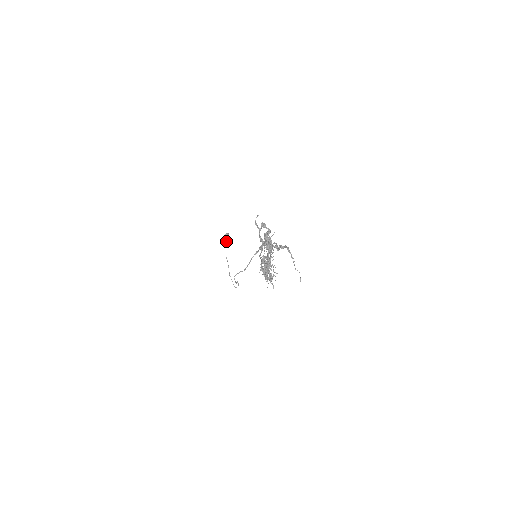
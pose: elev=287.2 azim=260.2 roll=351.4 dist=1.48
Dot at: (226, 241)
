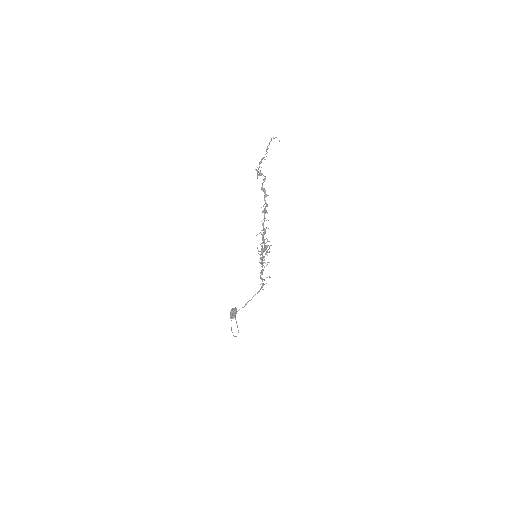
Dot at: (234, 311)
